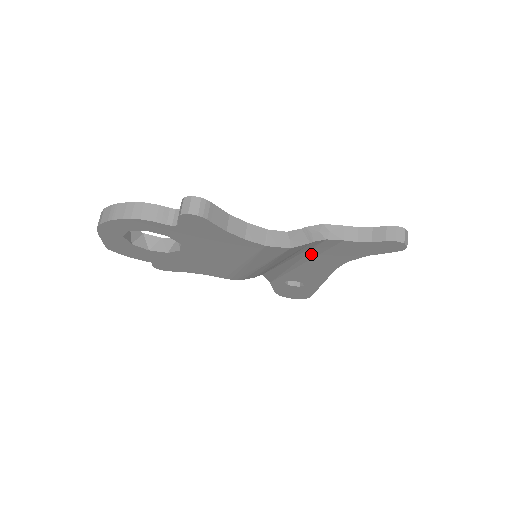
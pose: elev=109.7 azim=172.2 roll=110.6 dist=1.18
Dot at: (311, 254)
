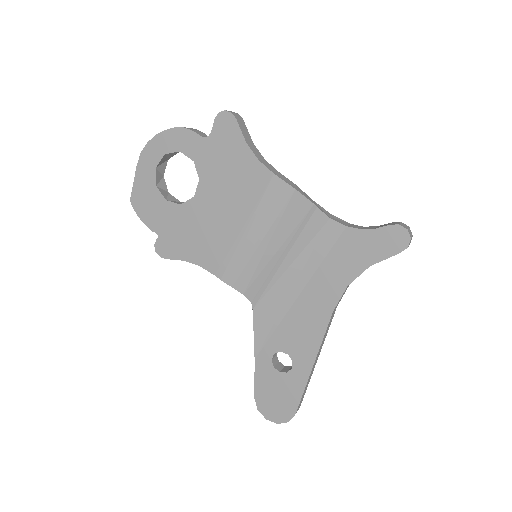
Dot at: (311, 263)
